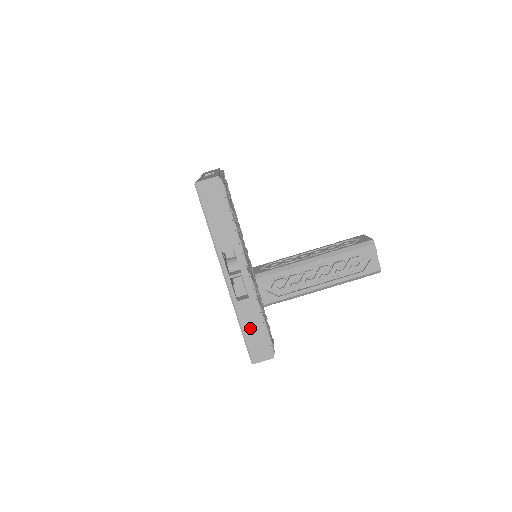
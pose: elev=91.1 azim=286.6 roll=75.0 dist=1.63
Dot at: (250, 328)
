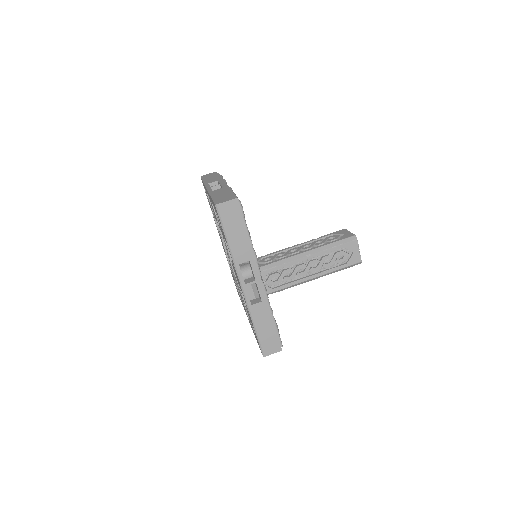
Dot at: (262, 327)
